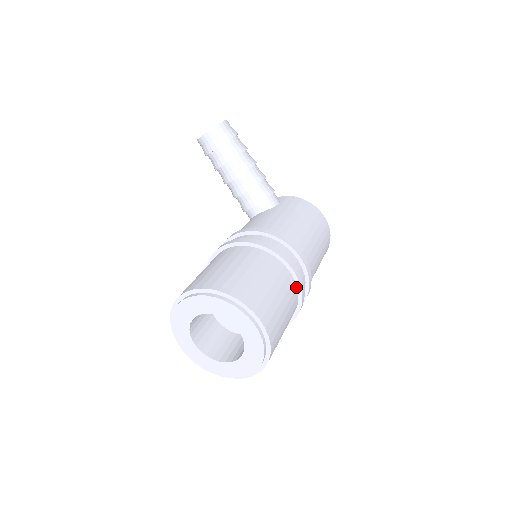
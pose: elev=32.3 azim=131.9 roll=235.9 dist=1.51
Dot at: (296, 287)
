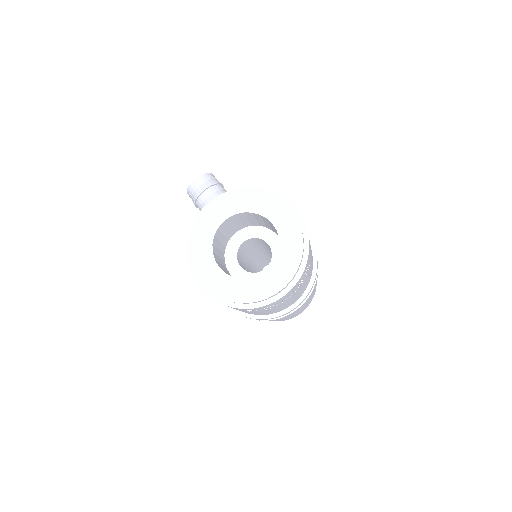
Dot at: occluded
